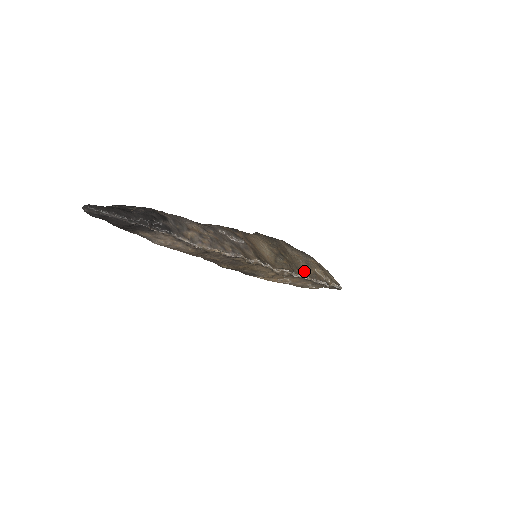
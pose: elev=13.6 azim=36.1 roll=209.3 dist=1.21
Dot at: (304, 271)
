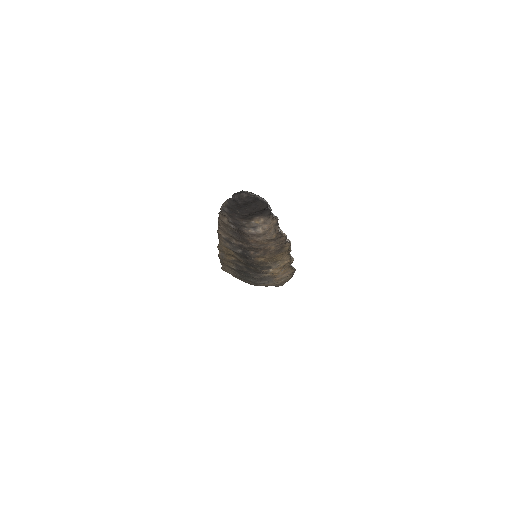
Dot at: occluded
